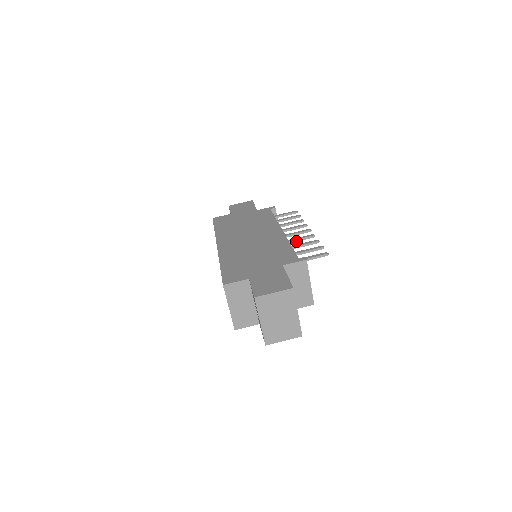
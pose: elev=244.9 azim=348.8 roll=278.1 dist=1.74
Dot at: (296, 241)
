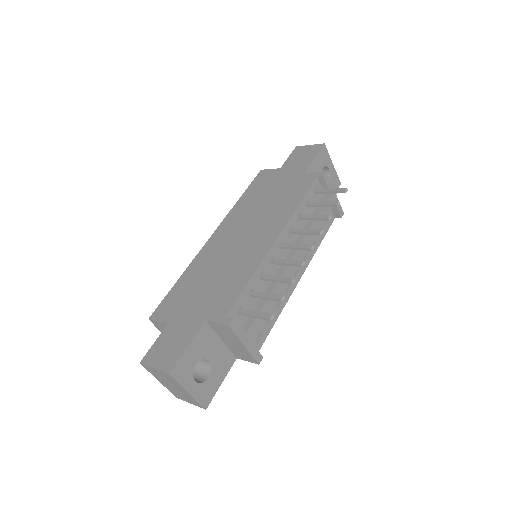
Dot at: (280, 264)
